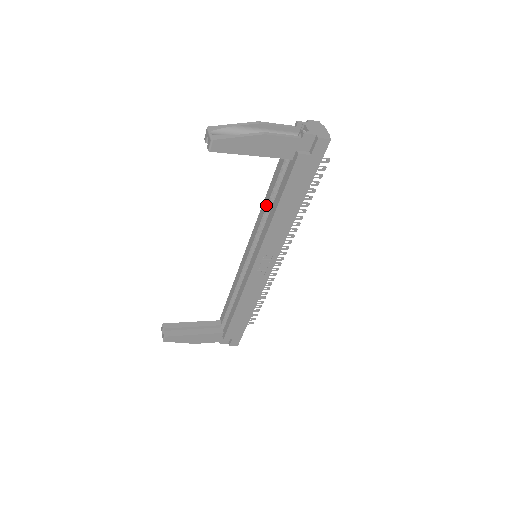
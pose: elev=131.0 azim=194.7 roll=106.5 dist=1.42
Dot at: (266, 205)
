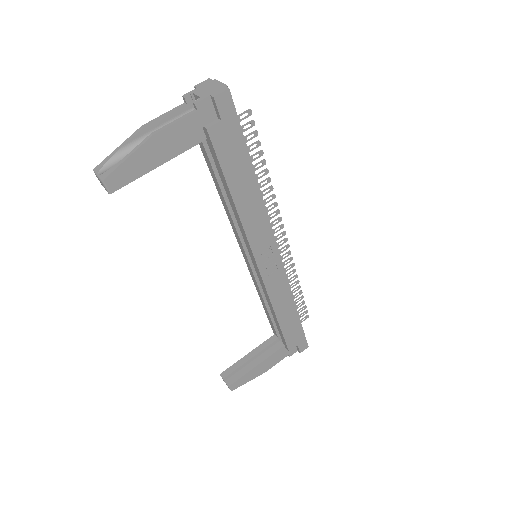
Dot at: (224, 202)
